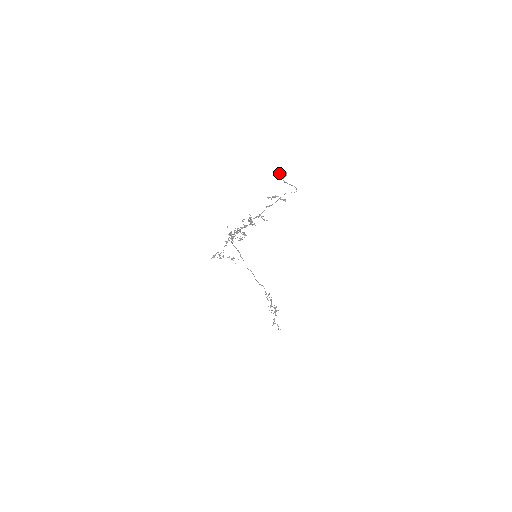
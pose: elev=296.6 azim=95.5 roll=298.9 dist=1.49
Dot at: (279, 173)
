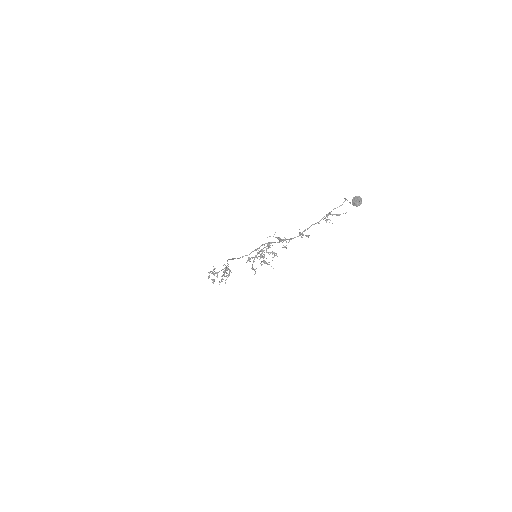
Dot at: (359, 203)
